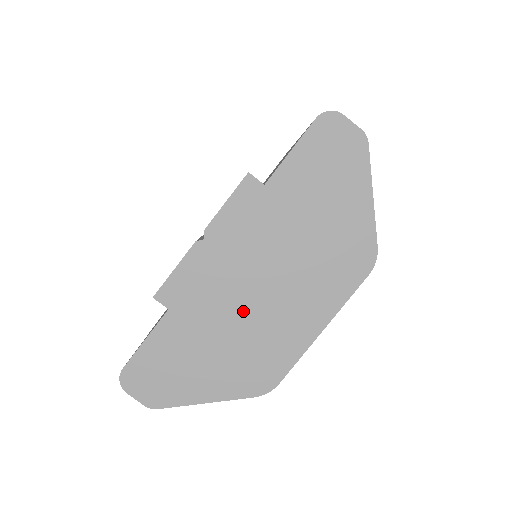
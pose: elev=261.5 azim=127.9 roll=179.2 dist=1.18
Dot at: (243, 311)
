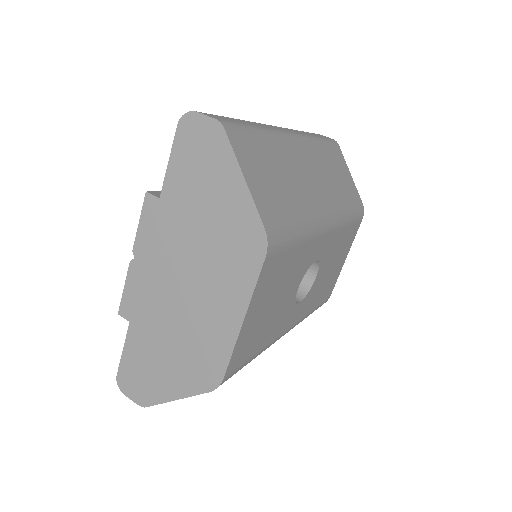
Dot at: (178, 314)
